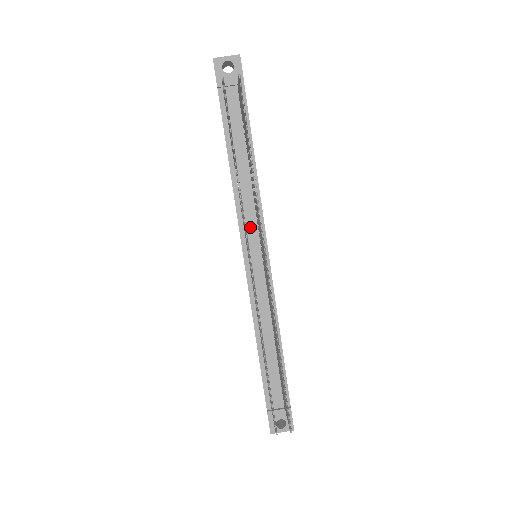
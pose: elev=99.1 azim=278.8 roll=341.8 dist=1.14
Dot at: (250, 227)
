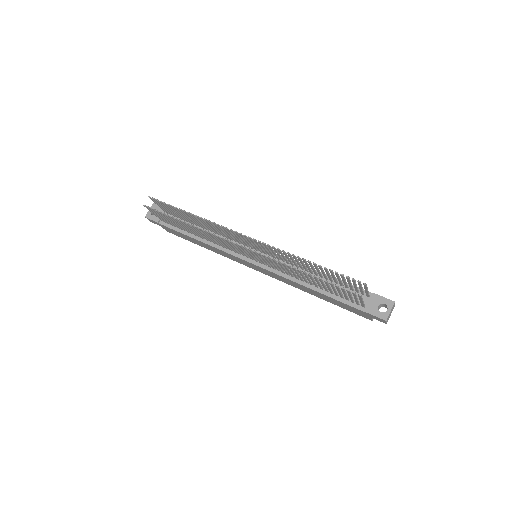
Dot at: occluded
